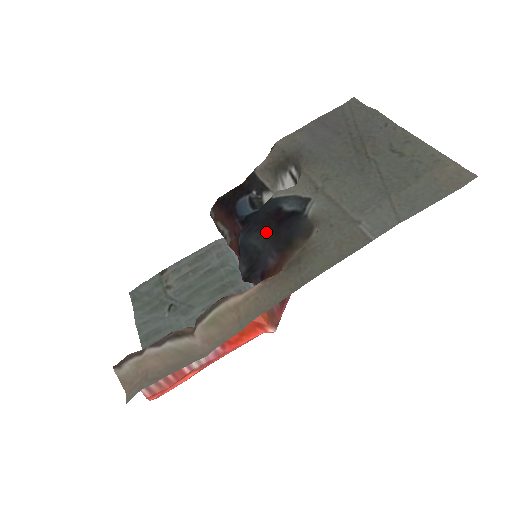
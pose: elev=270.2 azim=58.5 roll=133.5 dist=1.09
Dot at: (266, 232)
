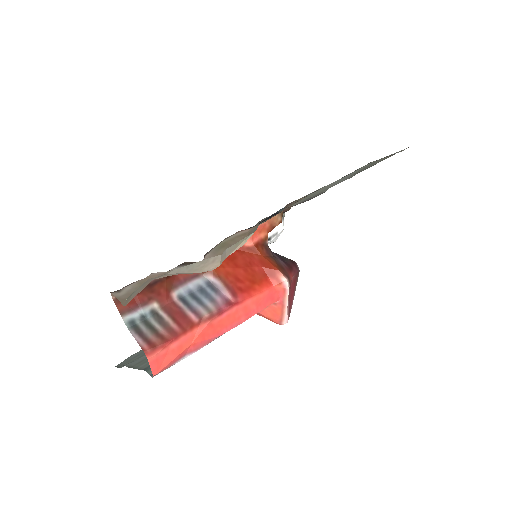
Dot at: occluded
